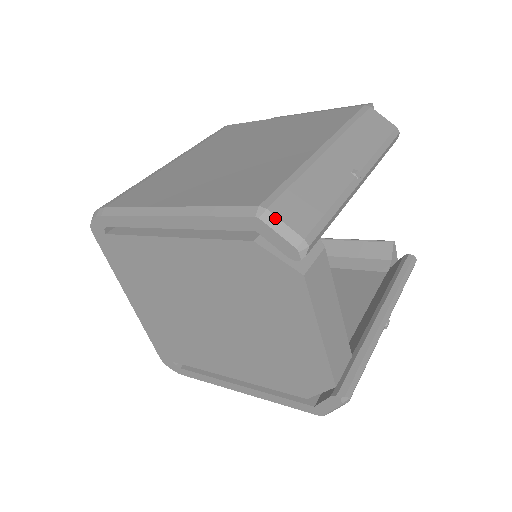
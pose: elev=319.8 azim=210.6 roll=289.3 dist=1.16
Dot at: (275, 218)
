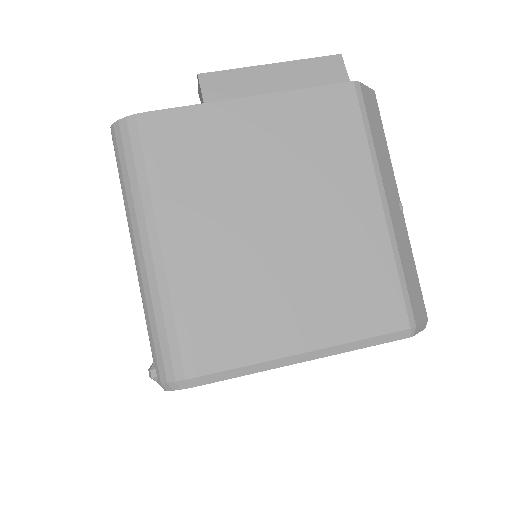
Dot at: (419, 327)
